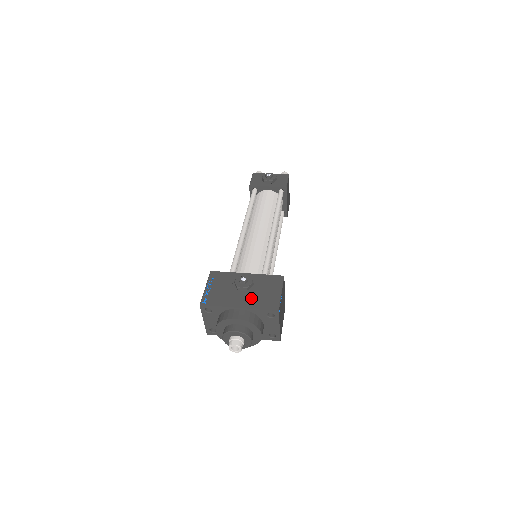
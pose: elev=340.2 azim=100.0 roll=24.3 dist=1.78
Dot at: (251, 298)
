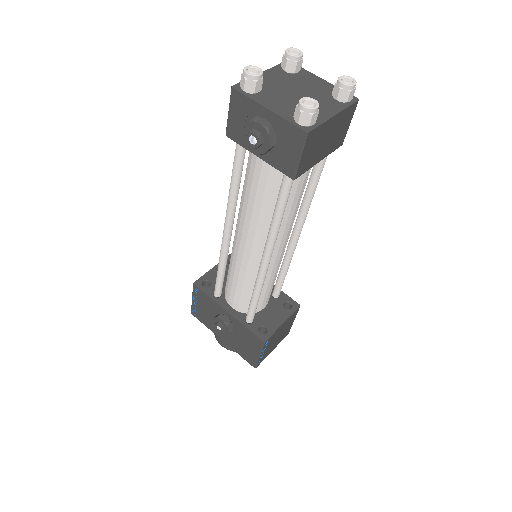
Dot at: (232, 340)
